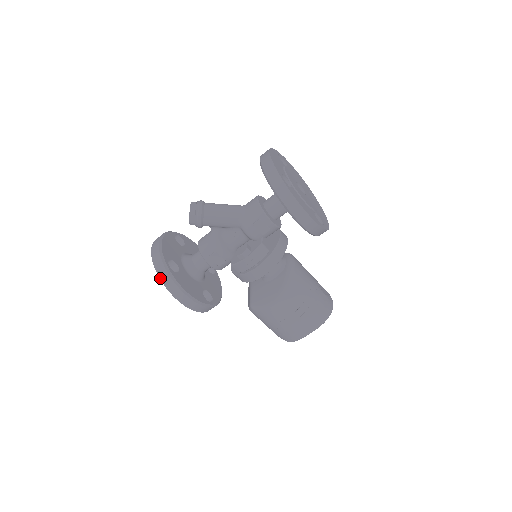
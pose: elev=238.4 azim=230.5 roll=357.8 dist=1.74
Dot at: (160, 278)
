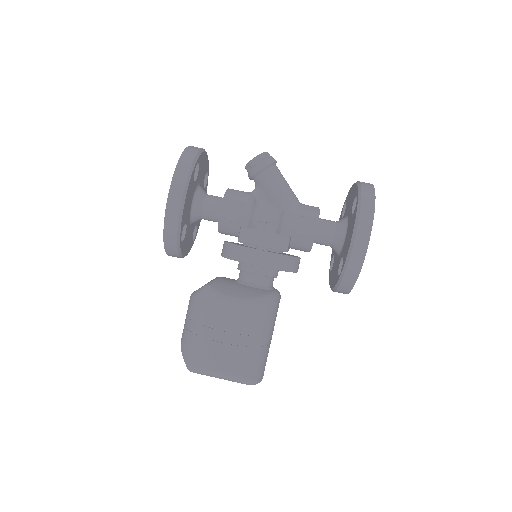
Dot at: (179, 161)
